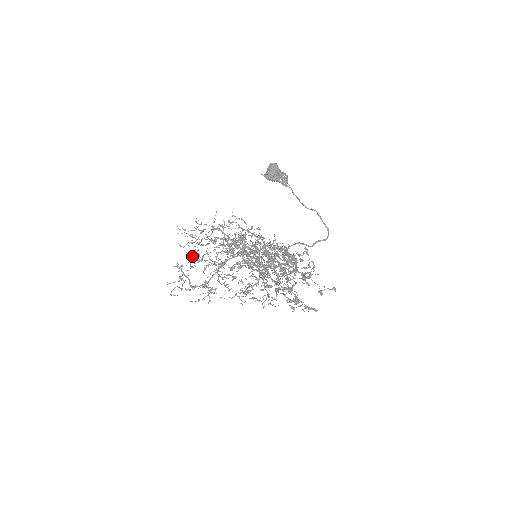
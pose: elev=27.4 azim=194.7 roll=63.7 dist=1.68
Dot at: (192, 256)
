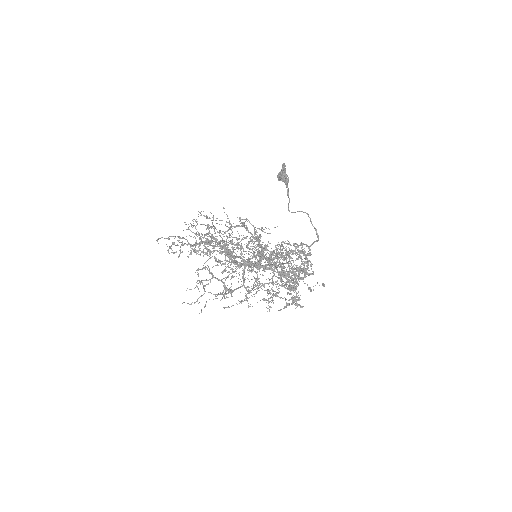
Dot at: (209, 256)
